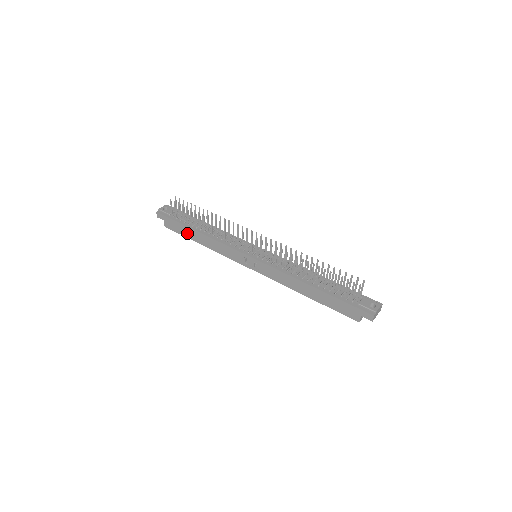
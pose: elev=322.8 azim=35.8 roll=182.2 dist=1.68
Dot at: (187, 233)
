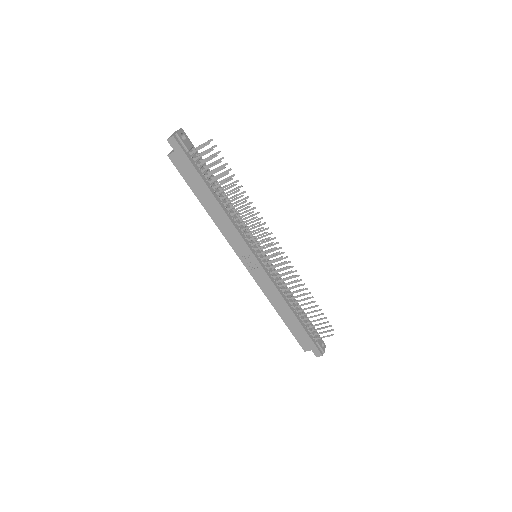
Dot at: (197, 187)
